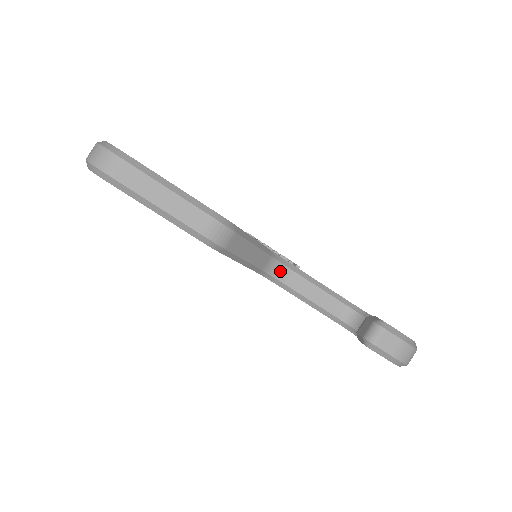
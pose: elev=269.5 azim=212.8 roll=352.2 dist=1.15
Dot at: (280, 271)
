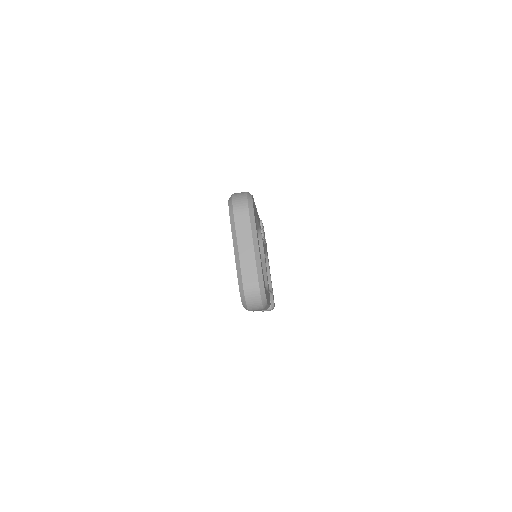
Dot at: occluded
